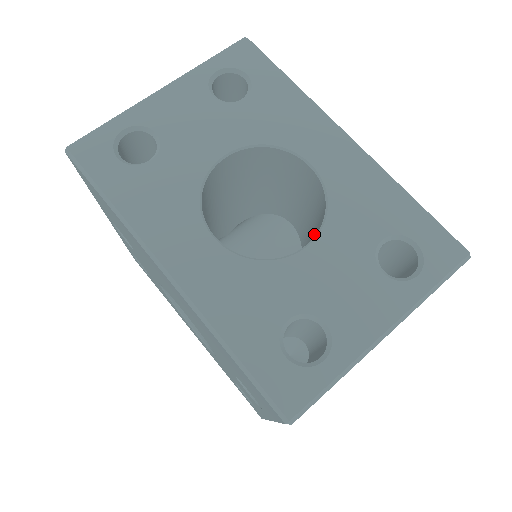
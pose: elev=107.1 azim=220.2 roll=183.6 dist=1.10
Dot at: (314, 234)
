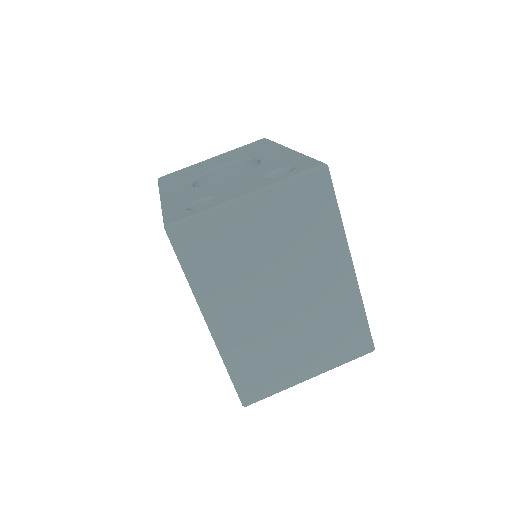
Dot at: occluded
